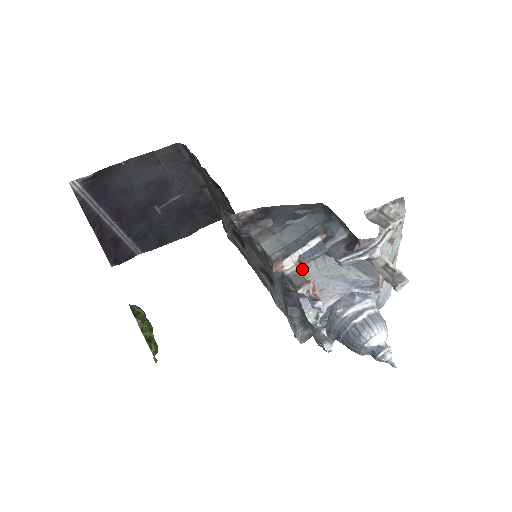
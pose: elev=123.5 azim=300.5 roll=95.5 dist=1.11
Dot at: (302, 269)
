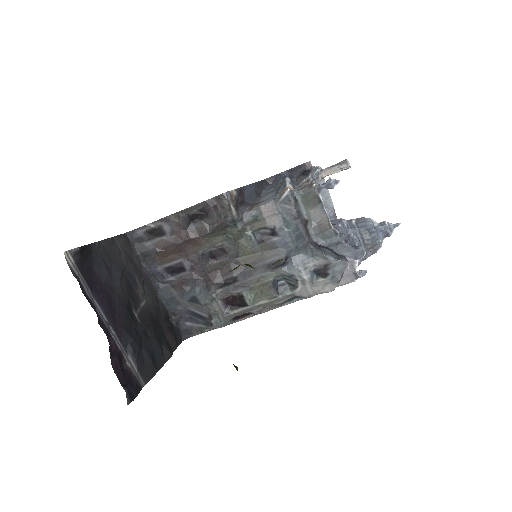
Dot at: occluded
